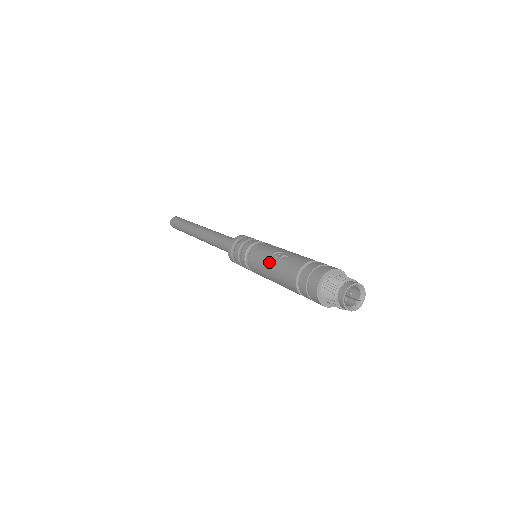
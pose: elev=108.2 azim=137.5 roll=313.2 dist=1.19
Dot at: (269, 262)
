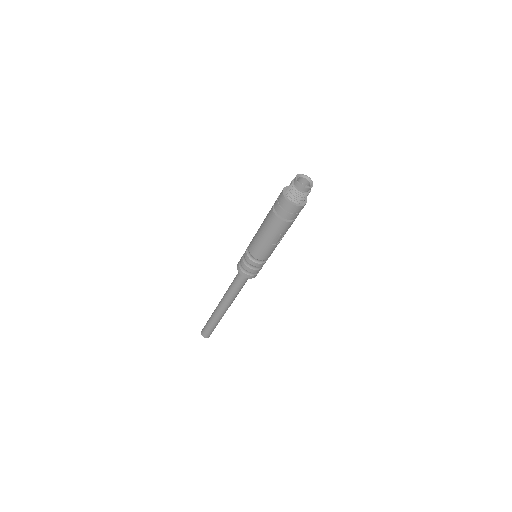
Dot at: occluded
